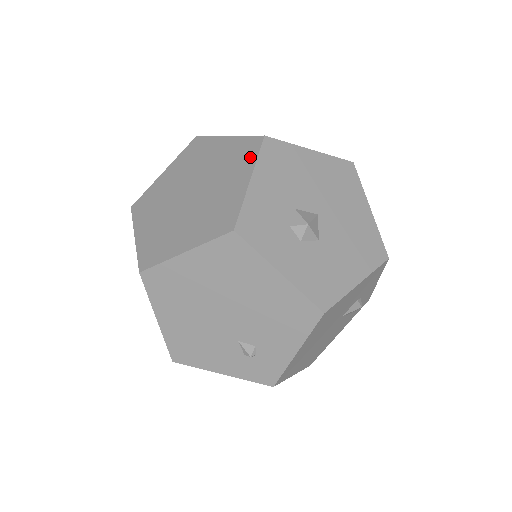
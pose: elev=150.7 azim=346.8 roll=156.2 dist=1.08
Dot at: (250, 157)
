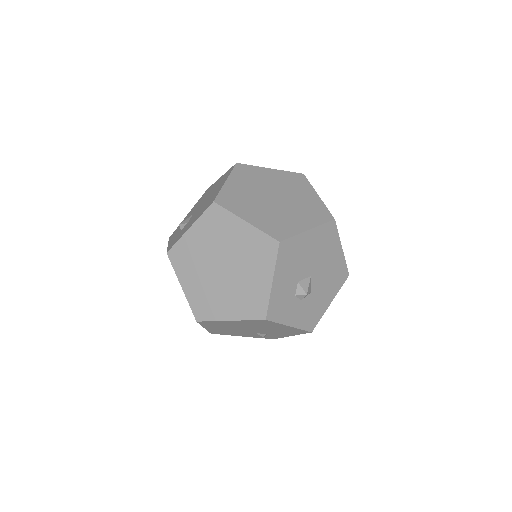
Dot at: (270, 259)
